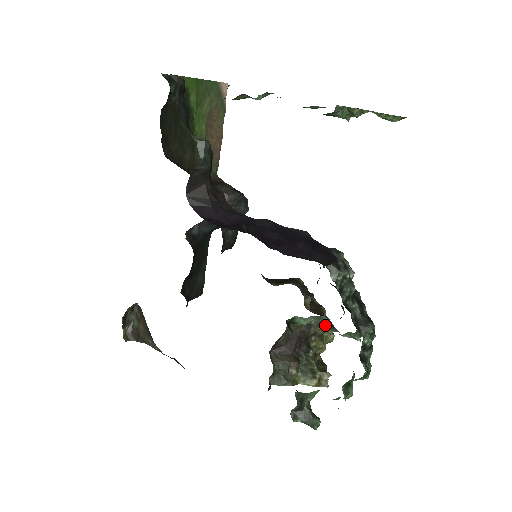
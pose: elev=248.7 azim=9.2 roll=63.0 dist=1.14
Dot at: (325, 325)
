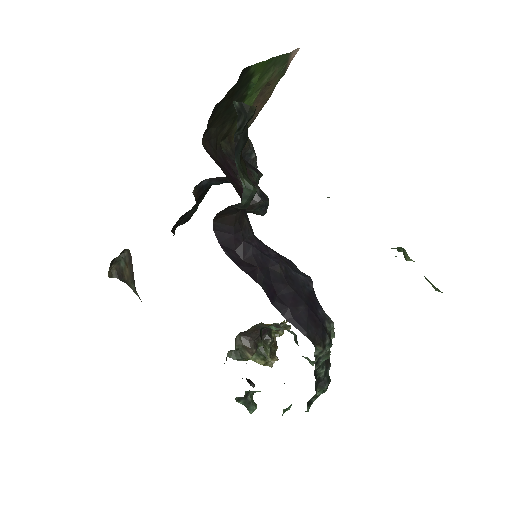
Dot at: occluded
